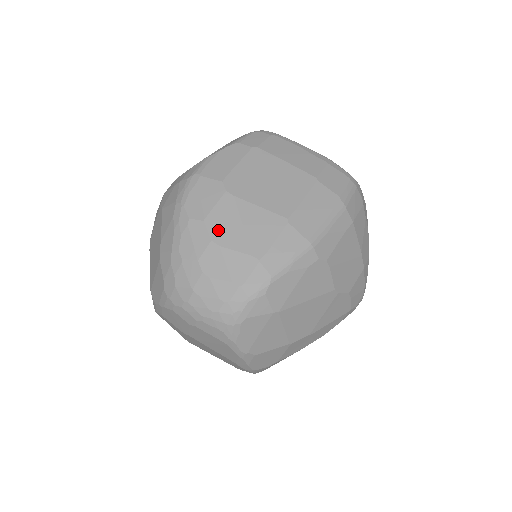
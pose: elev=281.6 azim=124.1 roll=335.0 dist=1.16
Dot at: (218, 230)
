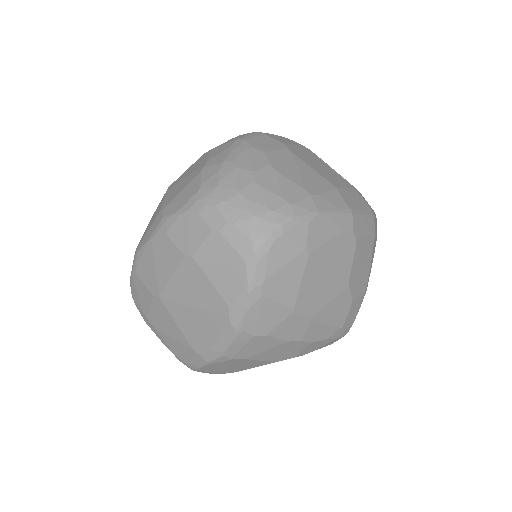
Dot at: (277, 162)
